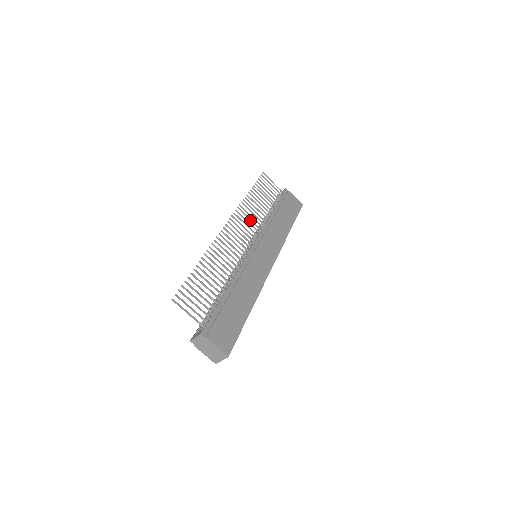
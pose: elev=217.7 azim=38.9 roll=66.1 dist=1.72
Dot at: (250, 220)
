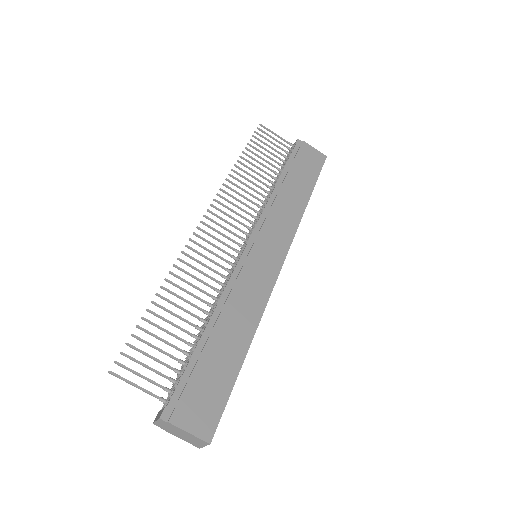
Dot at: (242, 203)
